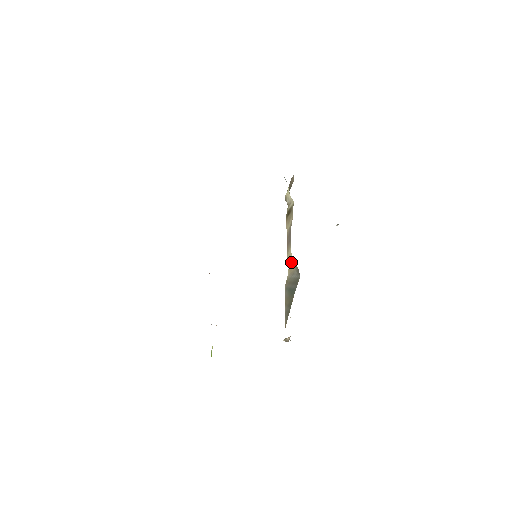
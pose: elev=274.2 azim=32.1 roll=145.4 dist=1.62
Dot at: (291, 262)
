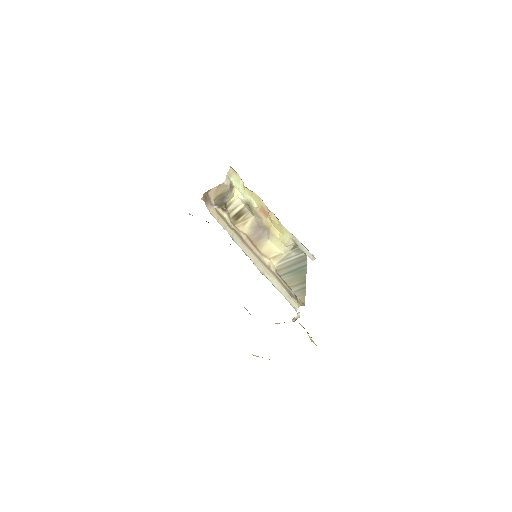
Dot at: (276, 251)
